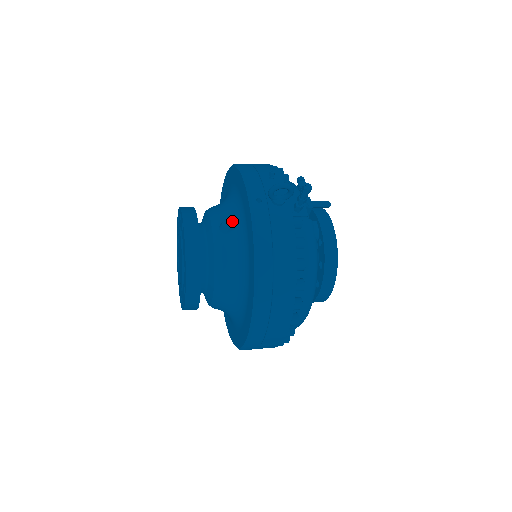
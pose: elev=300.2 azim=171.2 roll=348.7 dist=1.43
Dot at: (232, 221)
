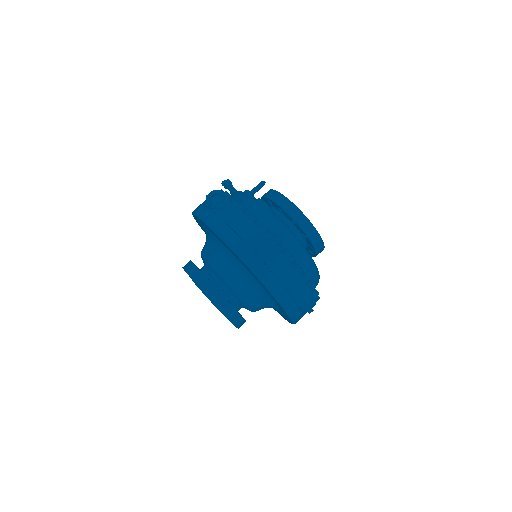
Dot at: (211, 244)
